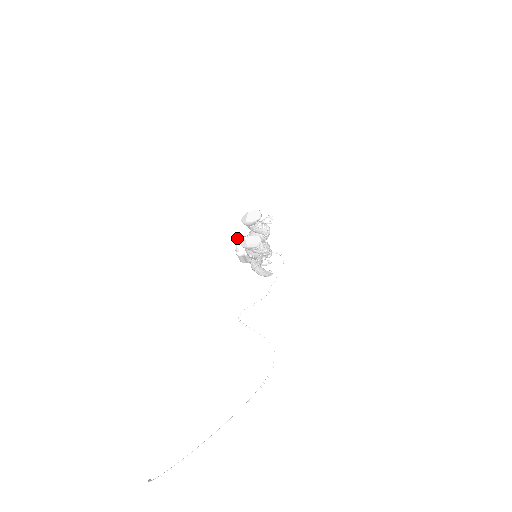
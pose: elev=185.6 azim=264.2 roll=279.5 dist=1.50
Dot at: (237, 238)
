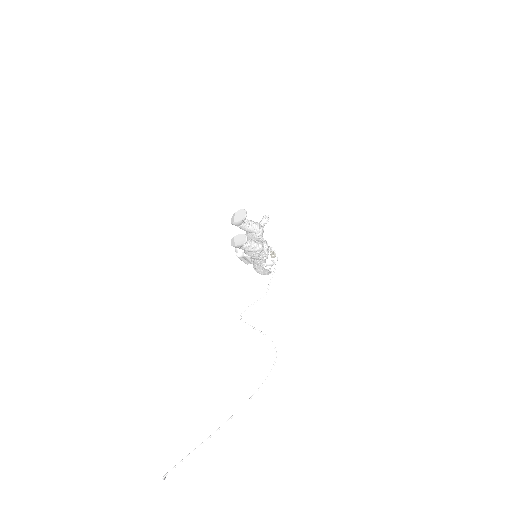
Dot at: occluded
